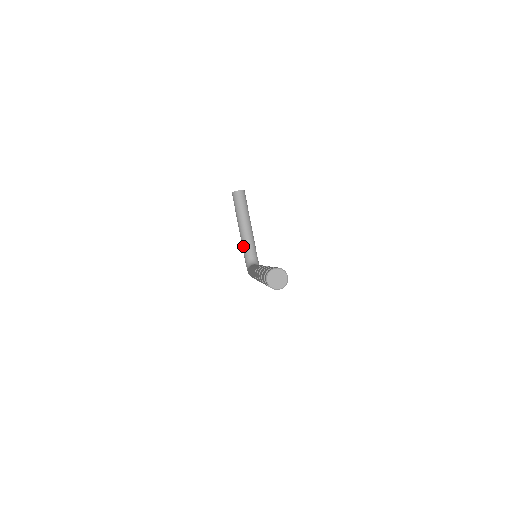
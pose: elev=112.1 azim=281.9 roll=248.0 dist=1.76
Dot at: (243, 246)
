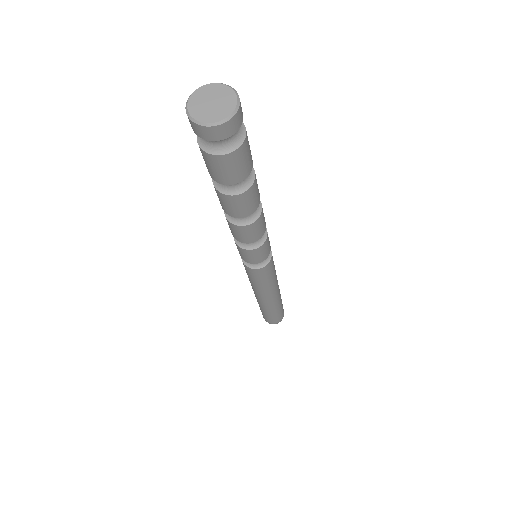
Dot at: occluded
